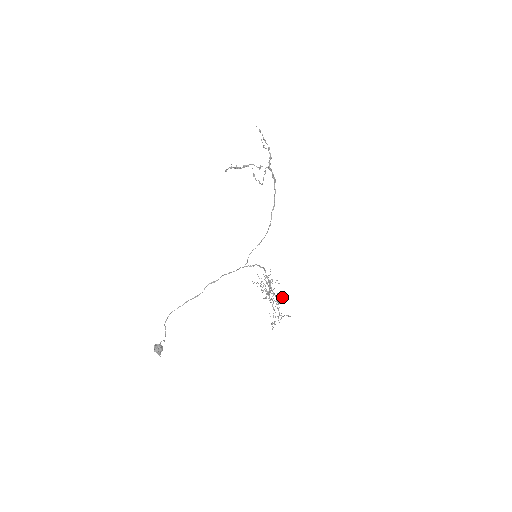
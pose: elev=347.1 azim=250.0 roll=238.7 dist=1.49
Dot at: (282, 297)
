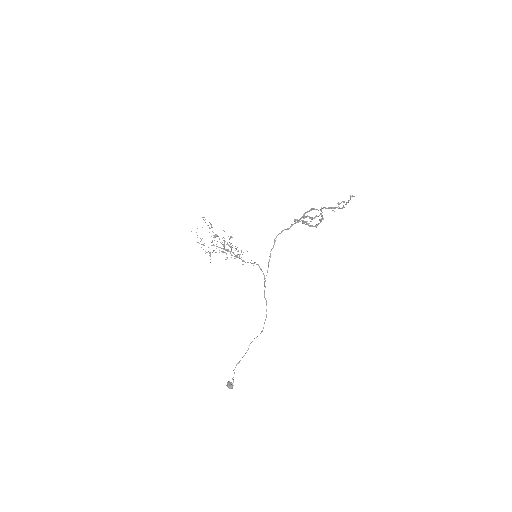
Dot at: occluded
